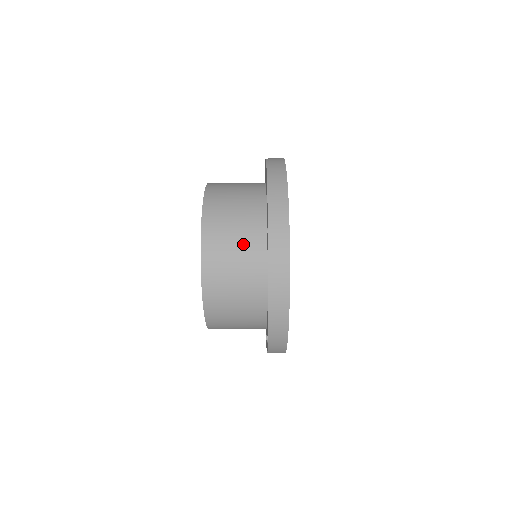
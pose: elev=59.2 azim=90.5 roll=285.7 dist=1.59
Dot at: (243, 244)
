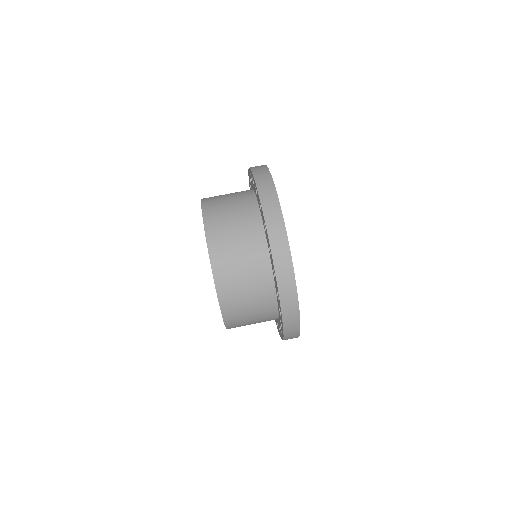
Dot at: occluded
